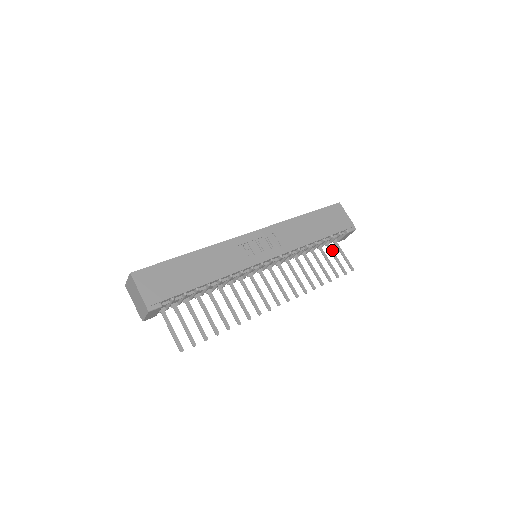
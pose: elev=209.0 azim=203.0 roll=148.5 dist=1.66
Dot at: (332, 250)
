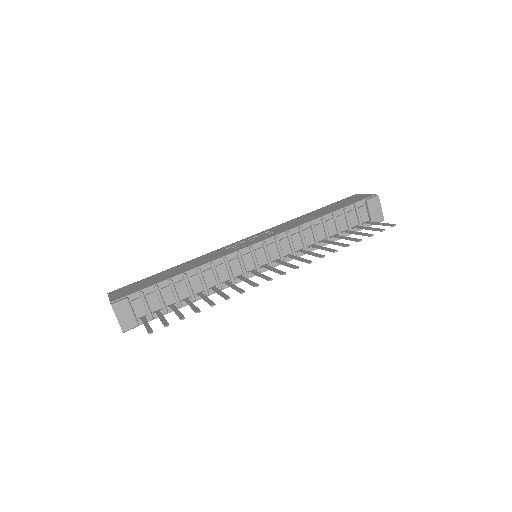
Dot at: (362, 227)
